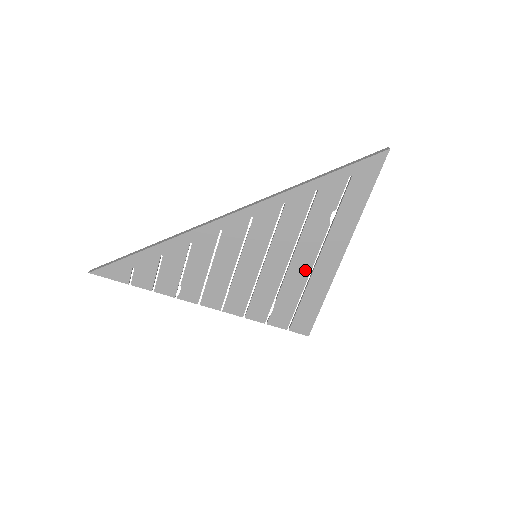
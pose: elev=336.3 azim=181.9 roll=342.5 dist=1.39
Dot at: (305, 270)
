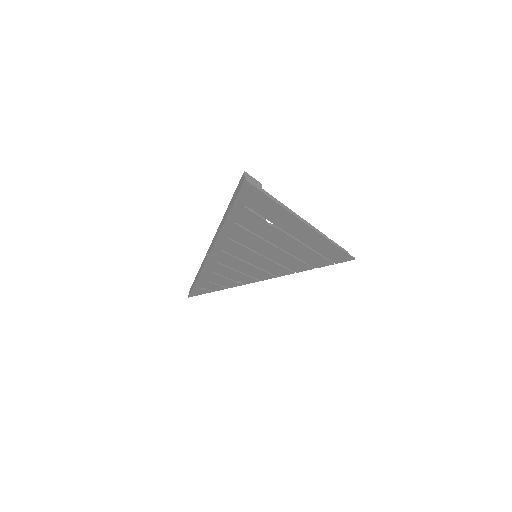
Dot at: (298, 246)
